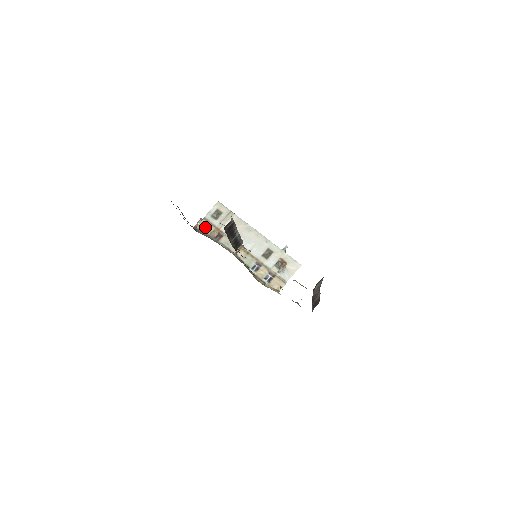
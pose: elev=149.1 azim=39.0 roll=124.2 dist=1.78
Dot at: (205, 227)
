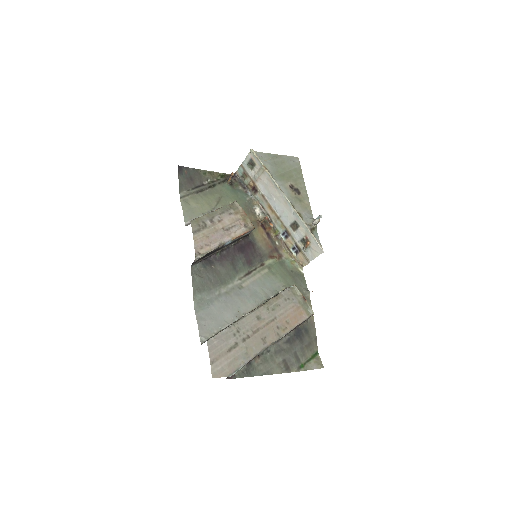
Dot at: (243, 175)
